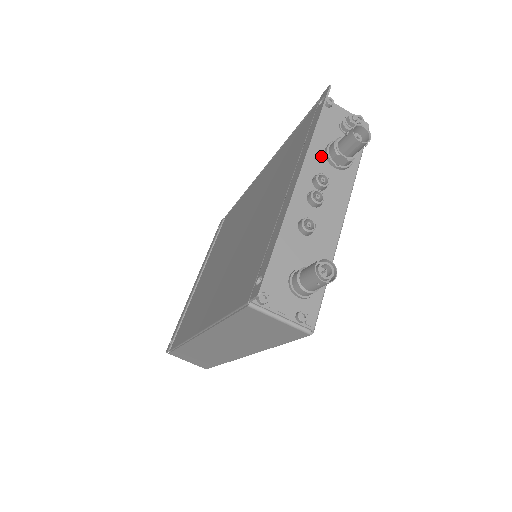
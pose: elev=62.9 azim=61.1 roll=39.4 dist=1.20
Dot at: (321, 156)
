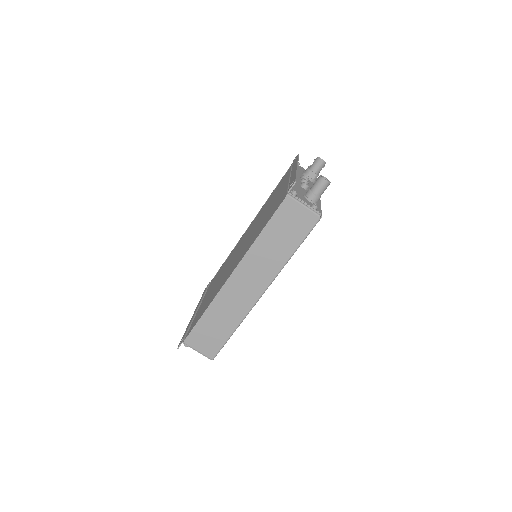
Dot at: (301, 174)
